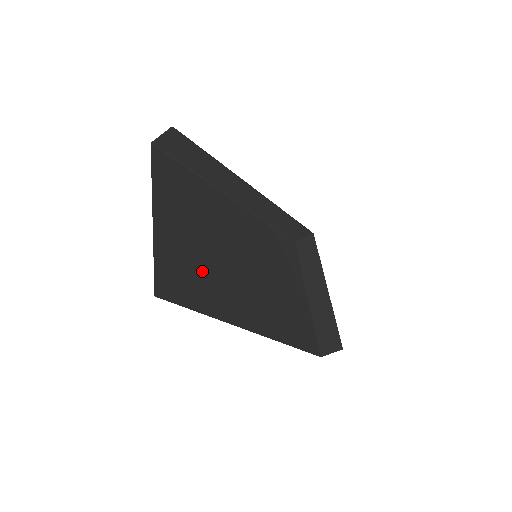
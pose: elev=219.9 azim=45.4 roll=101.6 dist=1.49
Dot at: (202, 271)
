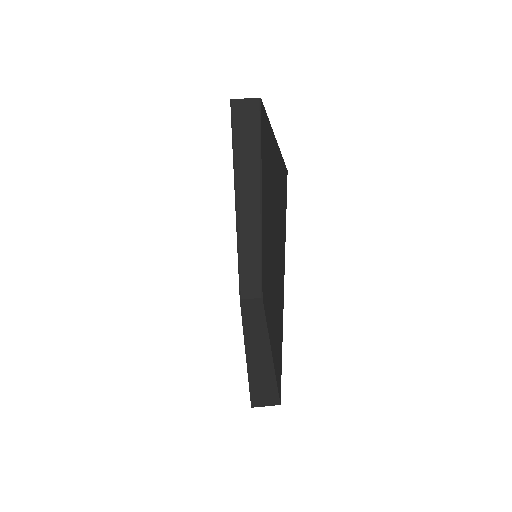
Dot at: occluded
